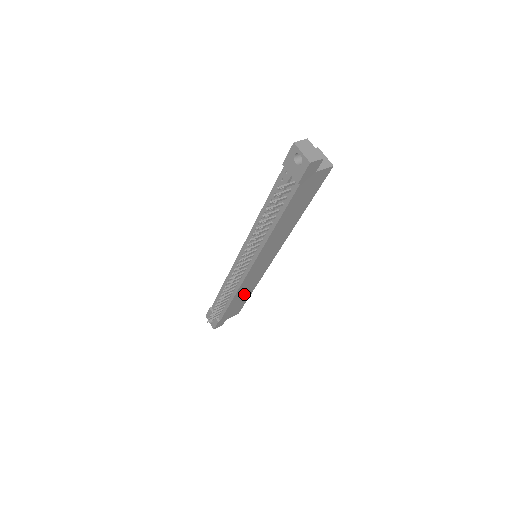
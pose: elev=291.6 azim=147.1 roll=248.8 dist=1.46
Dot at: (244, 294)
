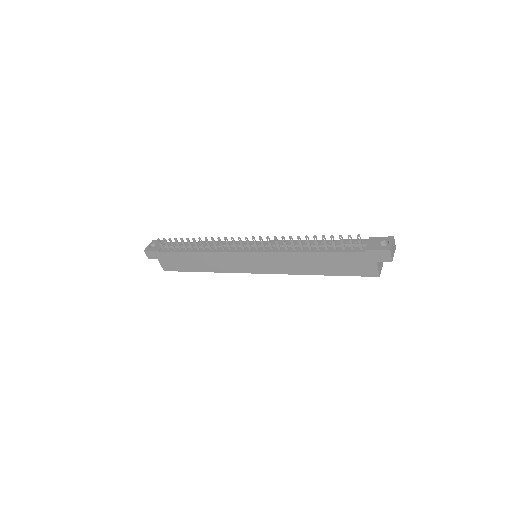
Dot at: (202, 263)
